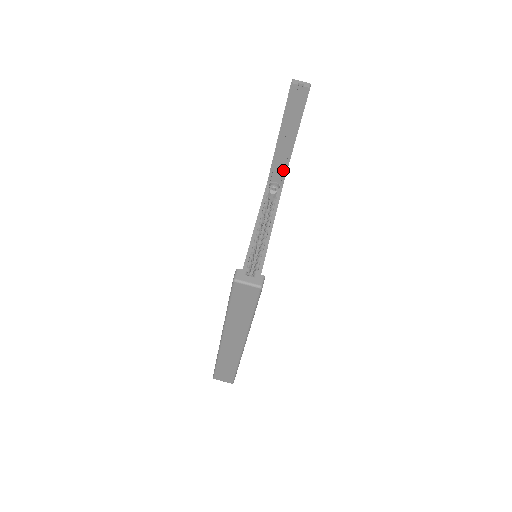
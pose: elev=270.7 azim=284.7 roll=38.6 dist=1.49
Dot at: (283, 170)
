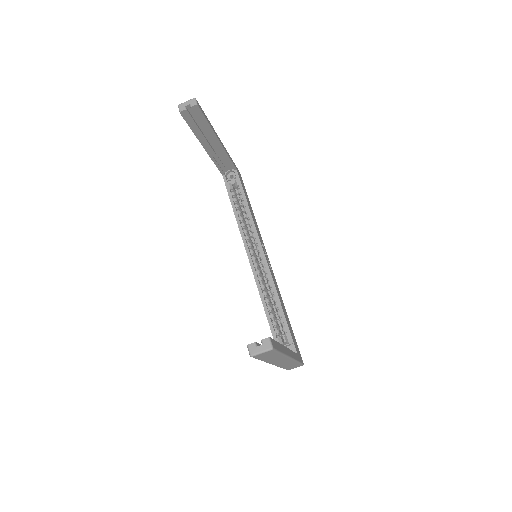
Dot at: (227, 160)
